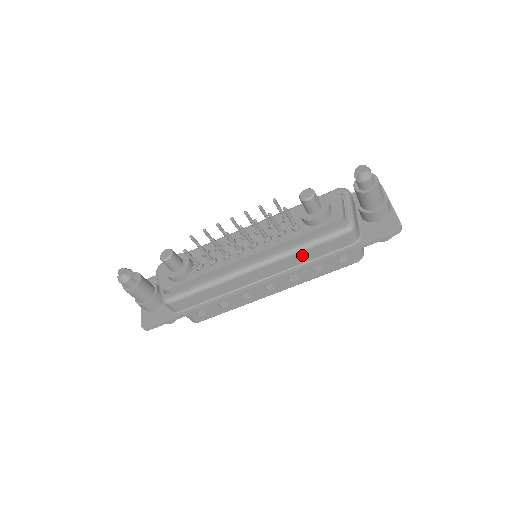
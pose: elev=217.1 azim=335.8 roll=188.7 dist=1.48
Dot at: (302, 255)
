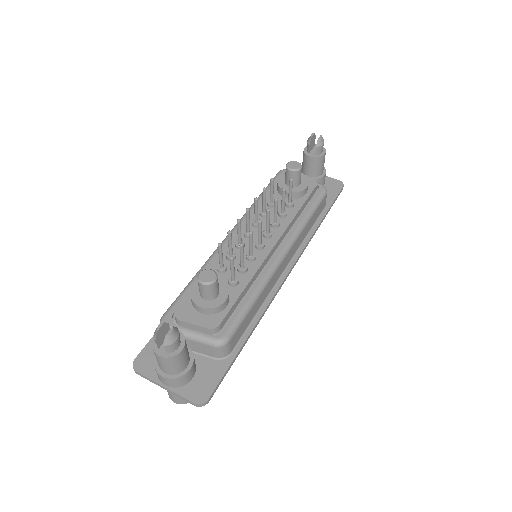
Dot at: (307, 227)
